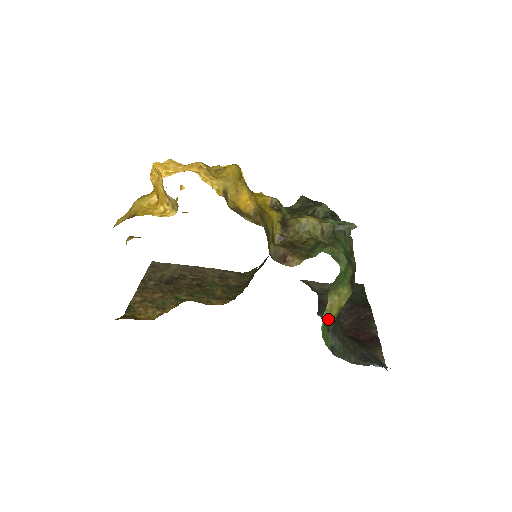
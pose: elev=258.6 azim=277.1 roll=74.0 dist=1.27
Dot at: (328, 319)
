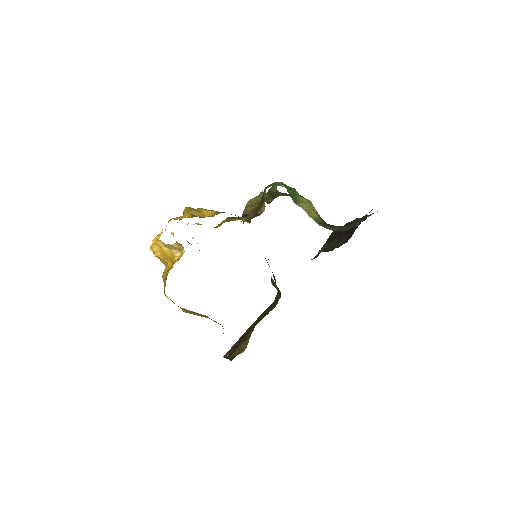
Dot at: (316, 220)
